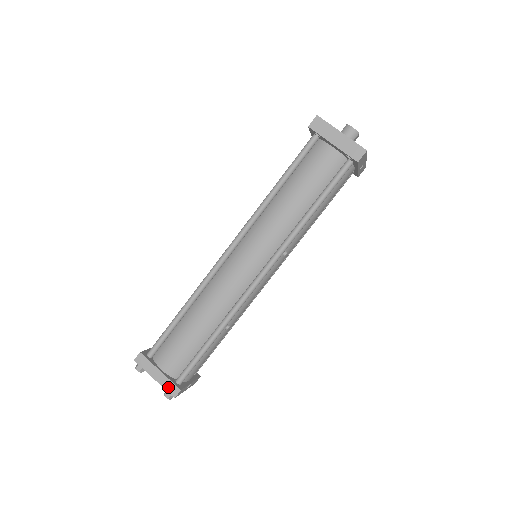
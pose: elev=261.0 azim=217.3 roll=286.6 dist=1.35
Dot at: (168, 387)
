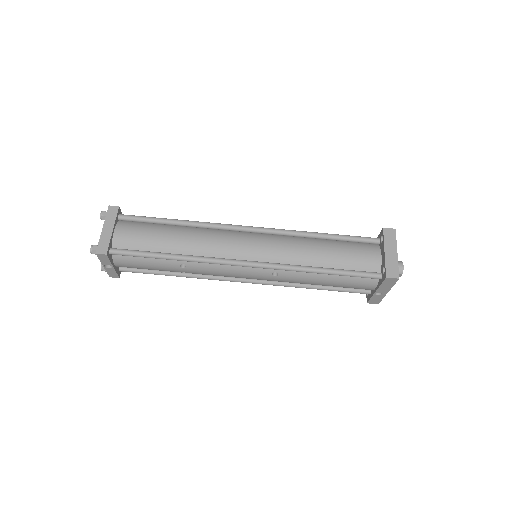
Dot at: (102, 243)
